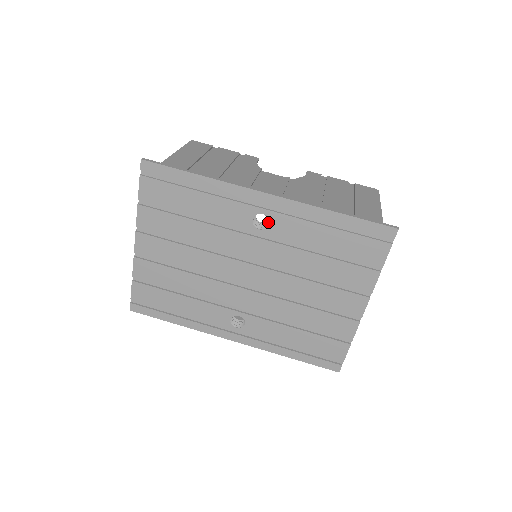
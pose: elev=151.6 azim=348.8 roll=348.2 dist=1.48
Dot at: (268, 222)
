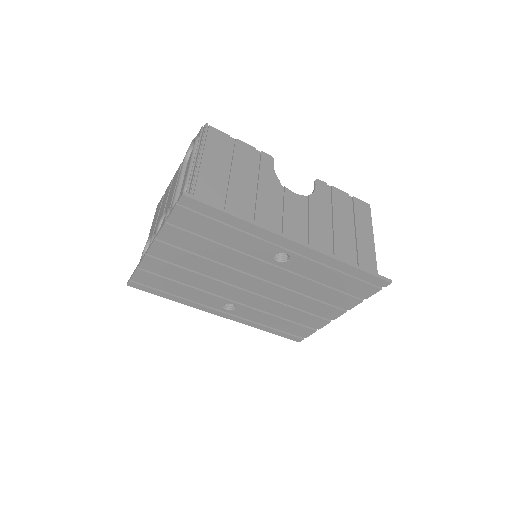
Dot at: (288, 259)
